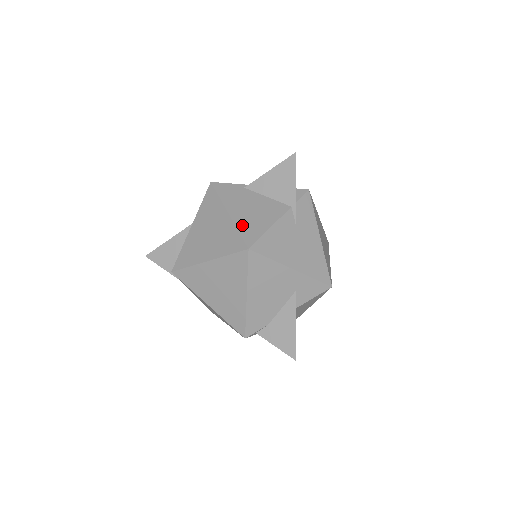
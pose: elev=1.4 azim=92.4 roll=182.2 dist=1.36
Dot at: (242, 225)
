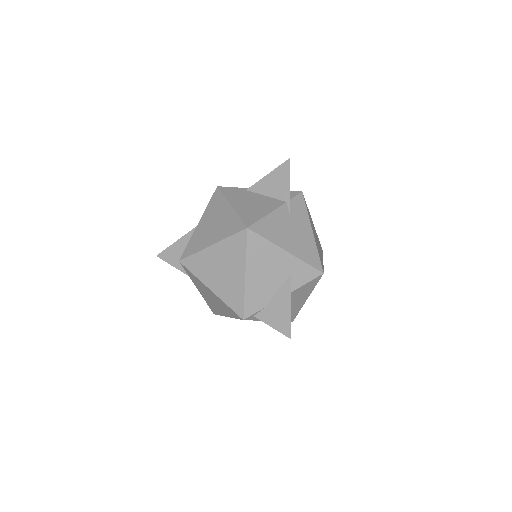
Dot at: (243, 213)
